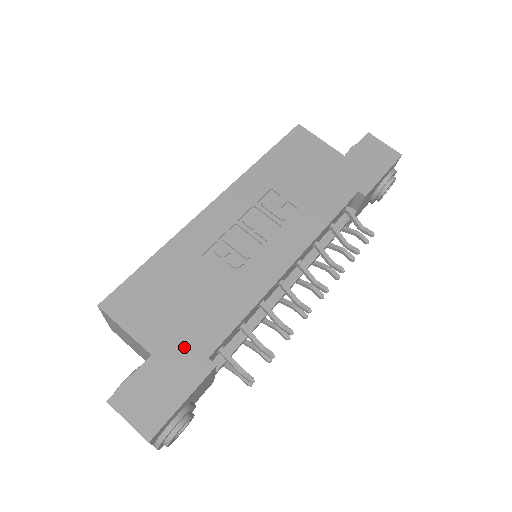
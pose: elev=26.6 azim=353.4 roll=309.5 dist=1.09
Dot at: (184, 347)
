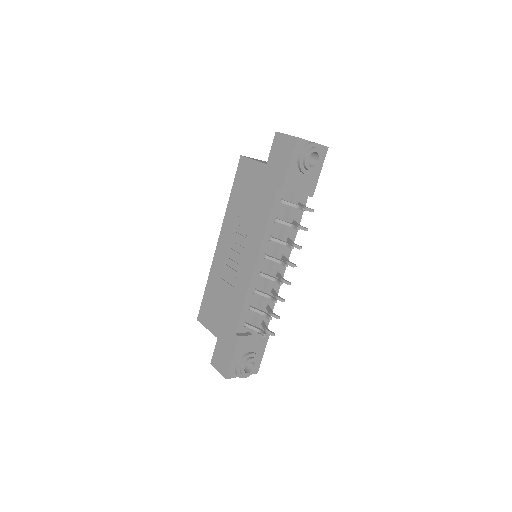
Dot at: (226, 331)
